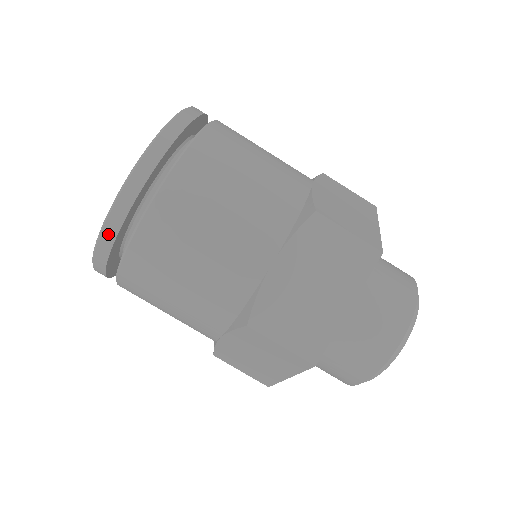
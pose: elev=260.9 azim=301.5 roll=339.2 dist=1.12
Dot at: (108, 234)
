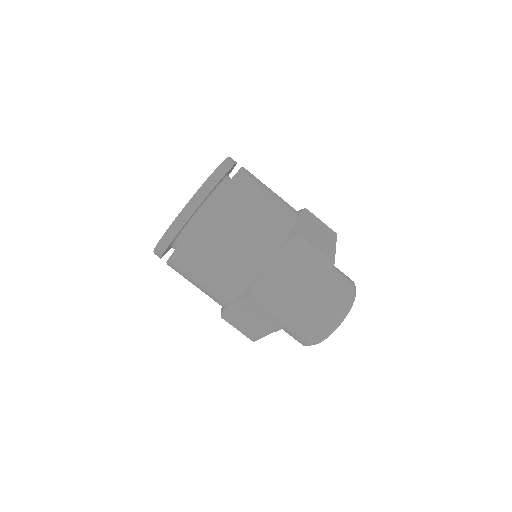
Dot at: occluded
